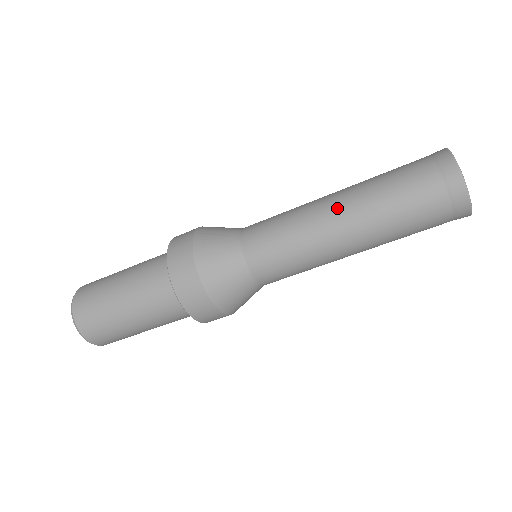
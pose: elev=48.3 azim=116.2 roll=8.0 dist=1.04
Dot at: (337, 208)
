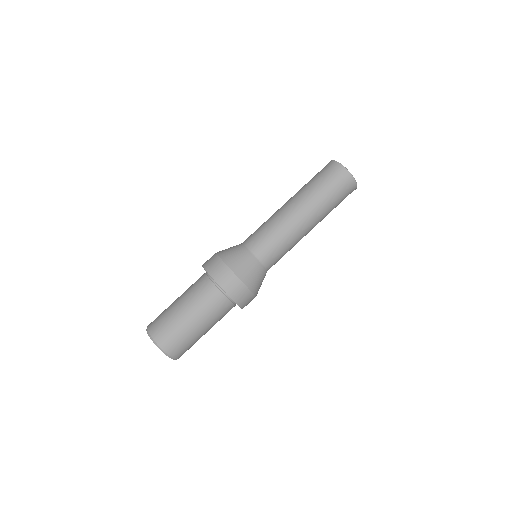
Dot at: (292, 206)
